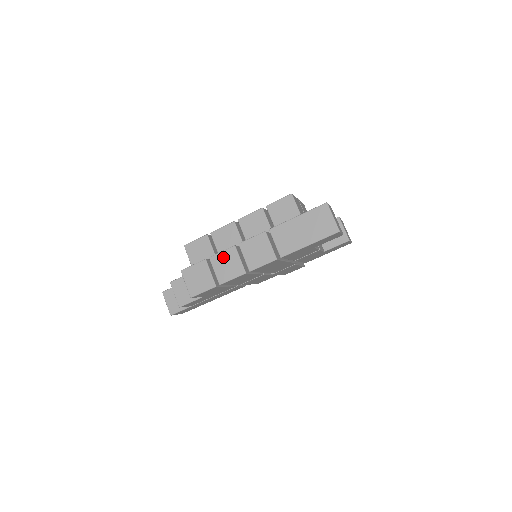
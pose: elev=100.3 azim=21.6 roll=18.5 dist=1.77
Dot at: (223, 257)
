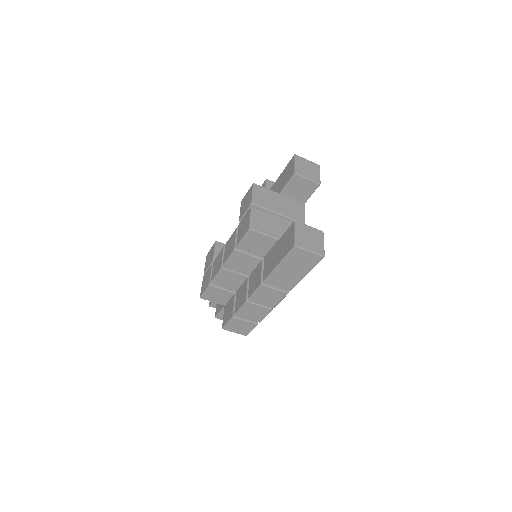
Dot at: (245, 311)
